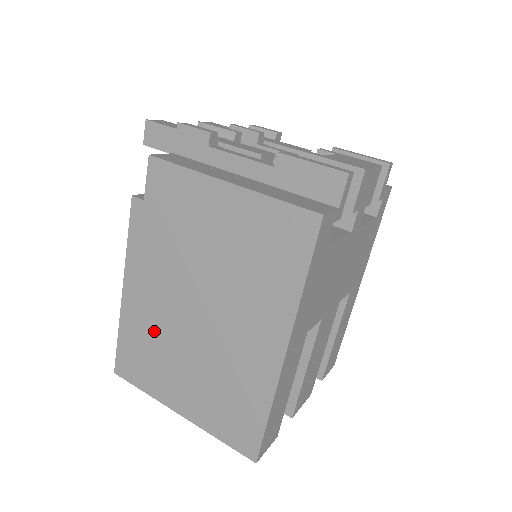
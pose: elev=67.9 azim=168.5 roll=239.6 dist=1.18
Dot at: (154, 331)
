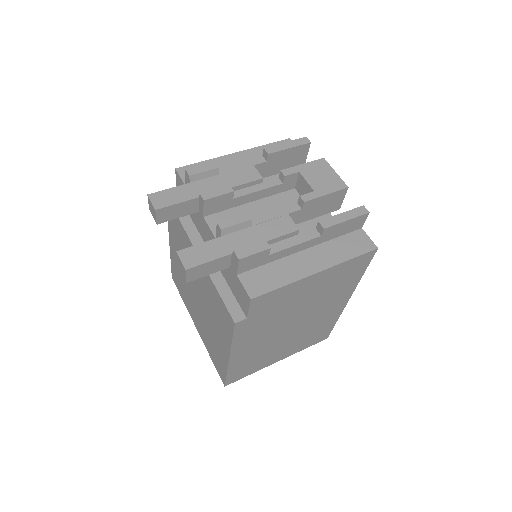
Dot at: (259, 353)
